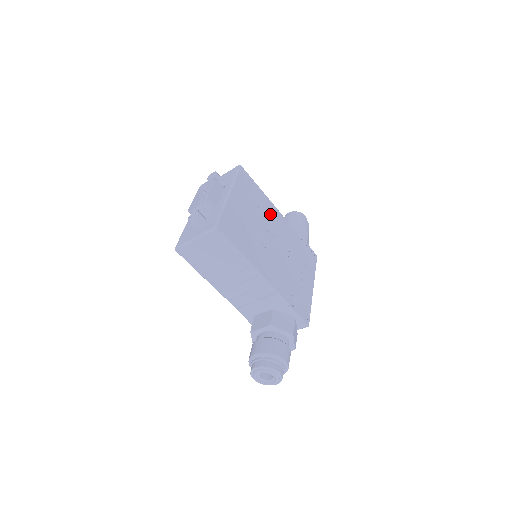
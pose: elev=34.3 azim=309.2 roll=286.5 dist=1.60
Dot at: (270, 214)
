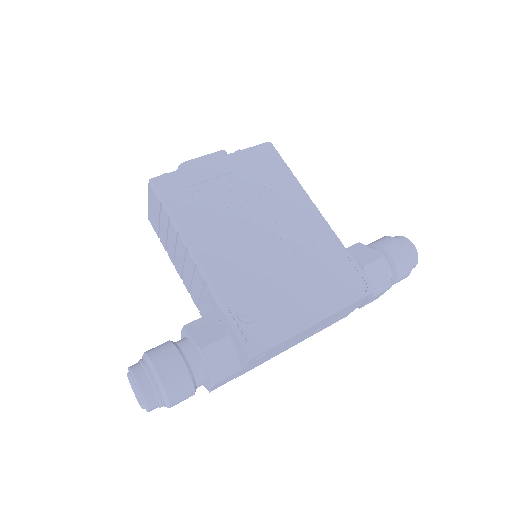
Dot at: (287, 202)
